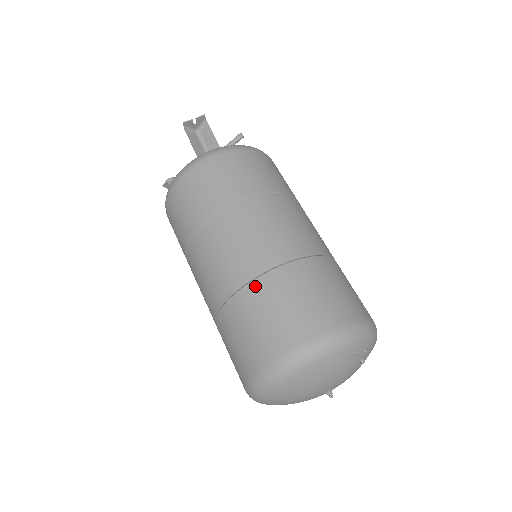
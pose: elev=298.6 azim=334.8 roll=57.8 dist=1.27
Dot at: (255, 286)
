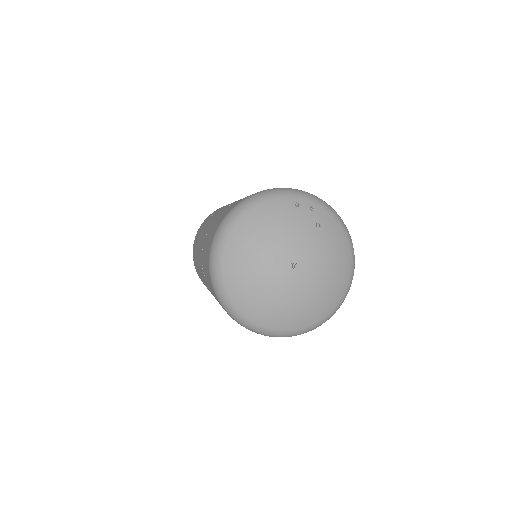
Dot at: (219, 214)
